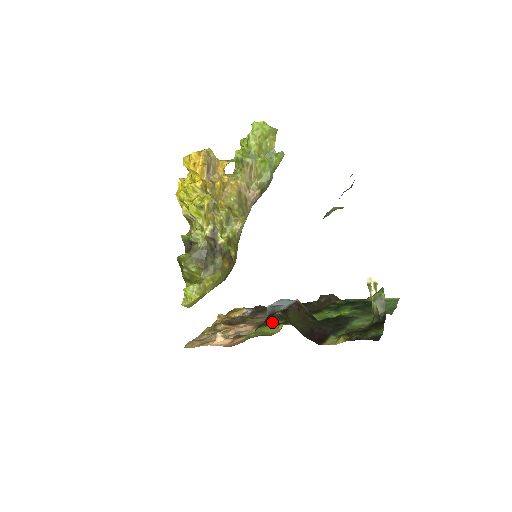
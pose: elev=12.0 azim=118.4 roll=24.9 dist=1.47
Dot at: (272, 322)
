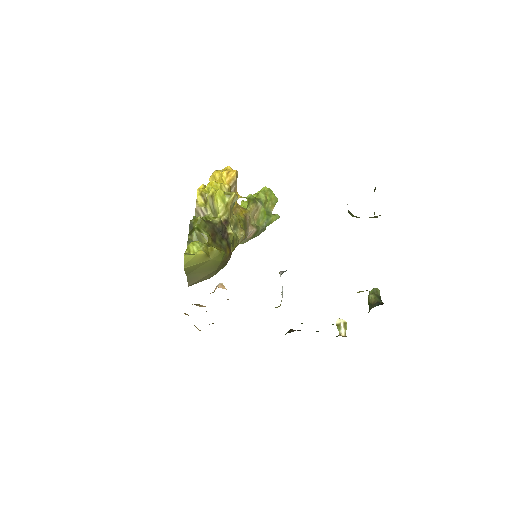
Dot at: occluded
